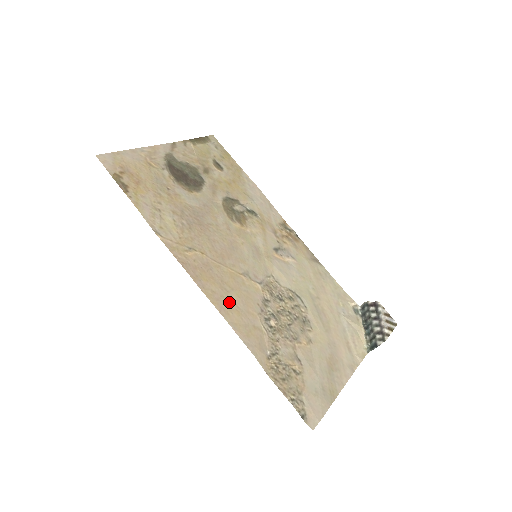
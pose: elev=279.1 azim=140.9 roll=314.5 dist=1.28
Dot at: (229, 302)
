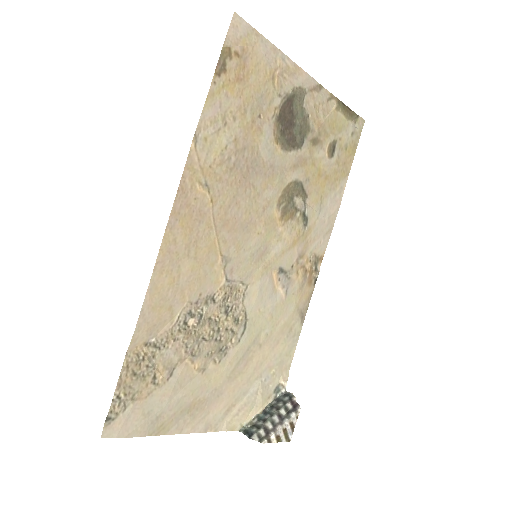
Dot at: (177, 265)
